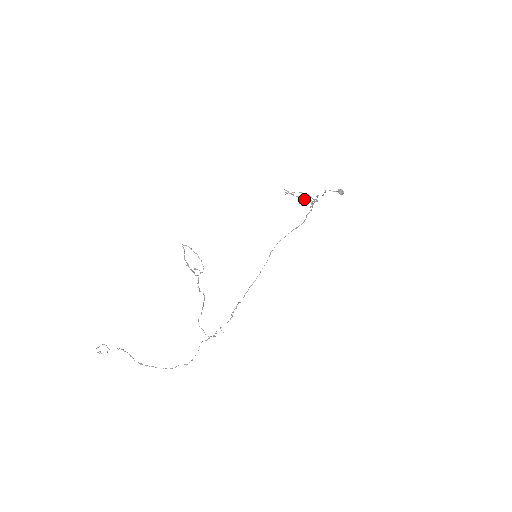
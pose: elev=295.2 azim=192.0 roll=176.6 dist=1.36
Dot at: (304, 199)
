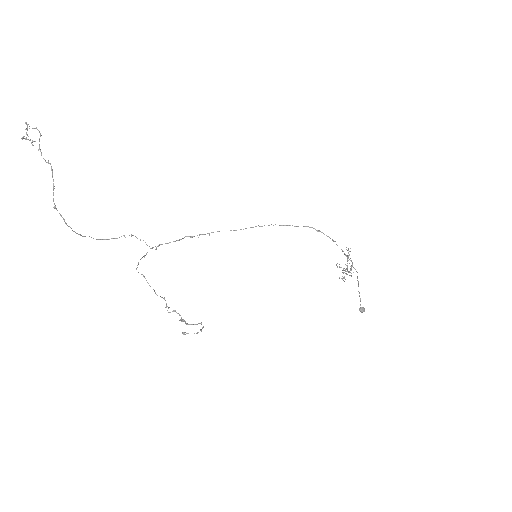
Dot at: occluded
